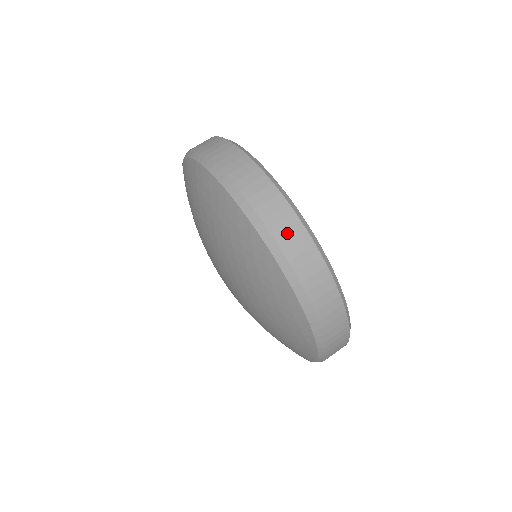
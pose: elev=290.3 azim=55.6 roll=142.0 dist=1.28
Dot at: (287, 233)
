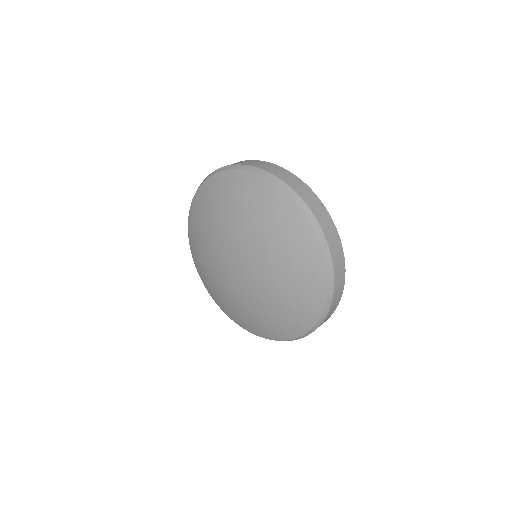
Dot at: (310, 199)
